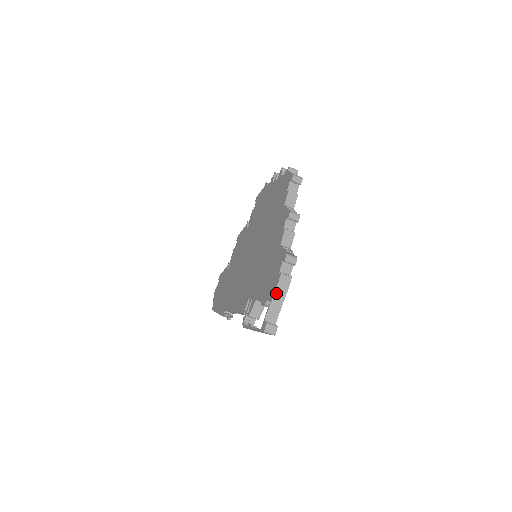
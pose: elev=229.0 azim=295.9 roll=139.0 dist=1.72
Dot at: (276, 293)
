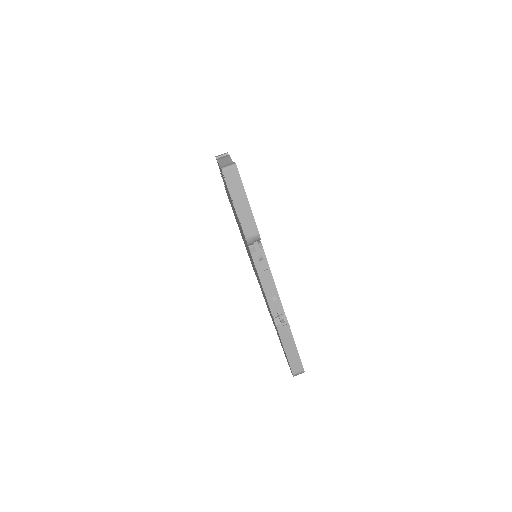
Dot at: (221, 164)
